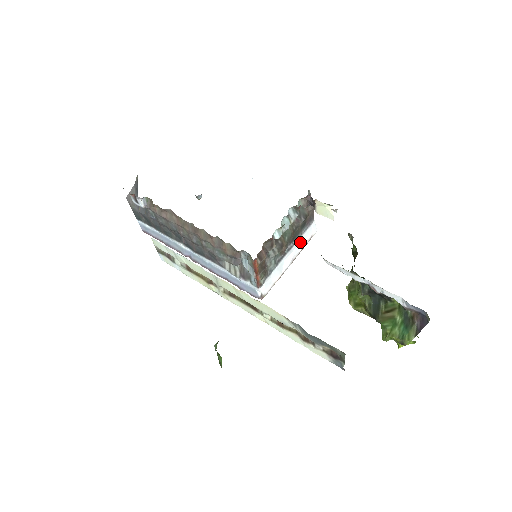
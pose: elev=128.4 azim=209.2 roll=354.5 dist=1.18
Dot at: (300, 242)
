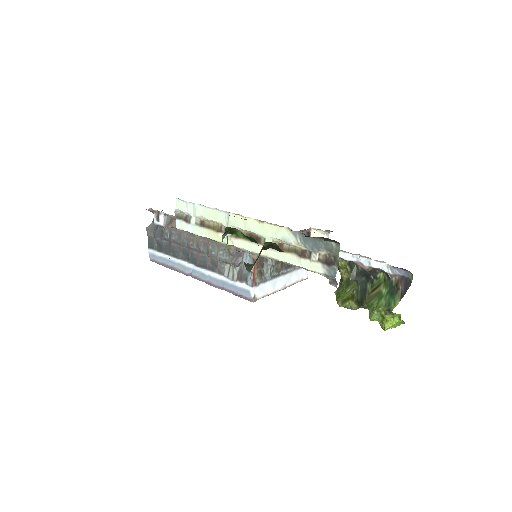
Dot at: (293, 276)
